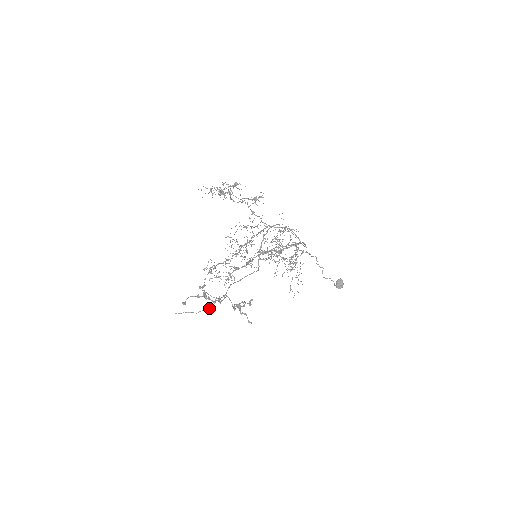
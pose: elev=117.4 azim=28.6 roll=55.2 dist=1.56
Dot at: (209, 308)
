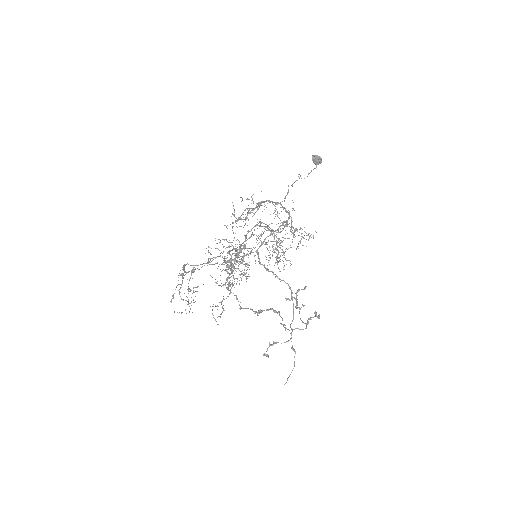
Dot at: (295, 351)
